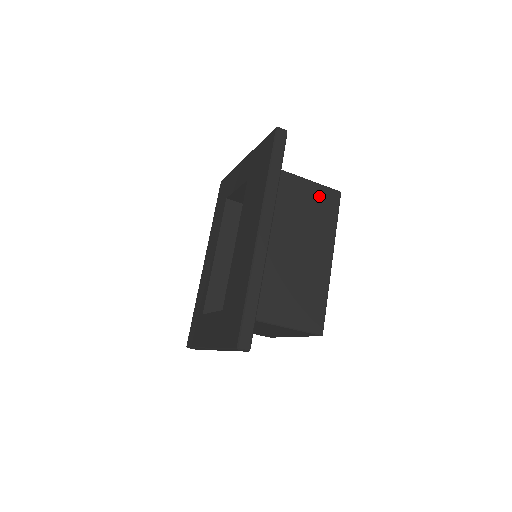
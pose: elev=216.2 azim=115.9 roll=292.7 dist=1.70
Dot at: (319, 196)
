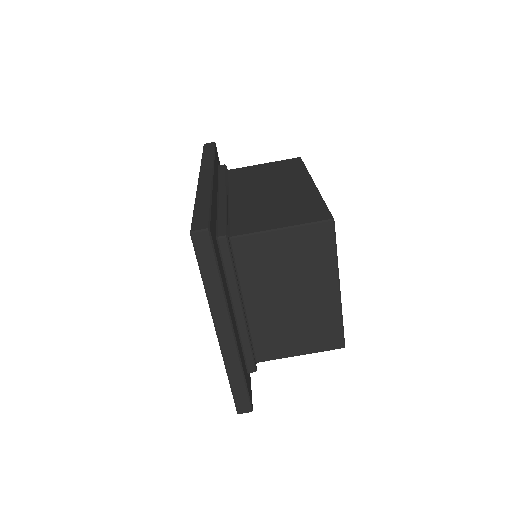
Dot at: (276, 166)
